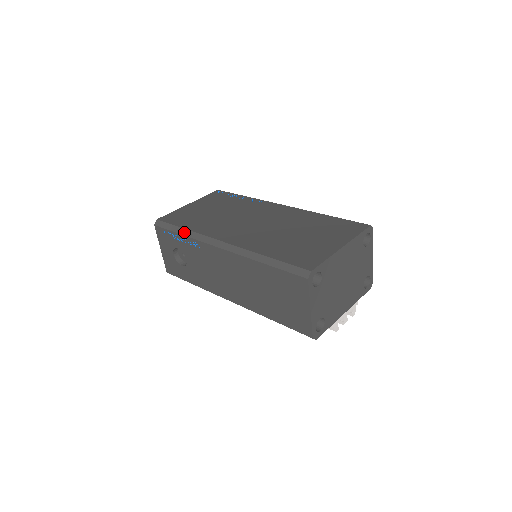
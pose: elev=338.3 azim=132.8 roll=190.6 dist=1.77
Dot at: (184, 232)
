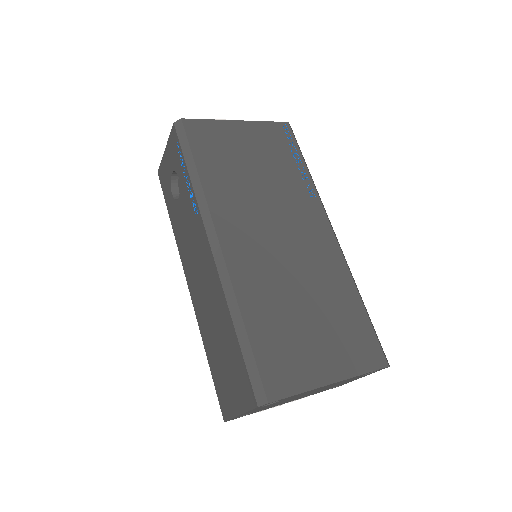
Dot at: (194, 177)
